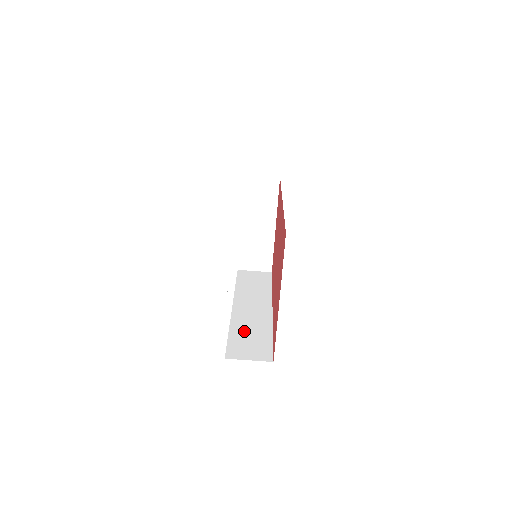
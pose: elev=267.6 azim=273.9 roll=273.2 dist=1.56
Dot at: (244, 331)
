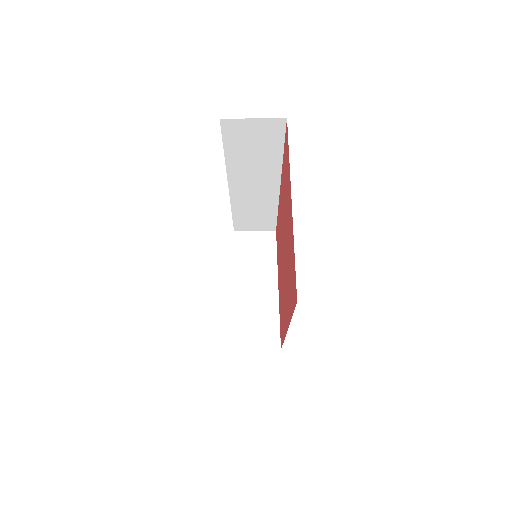
Dot at: occluded
